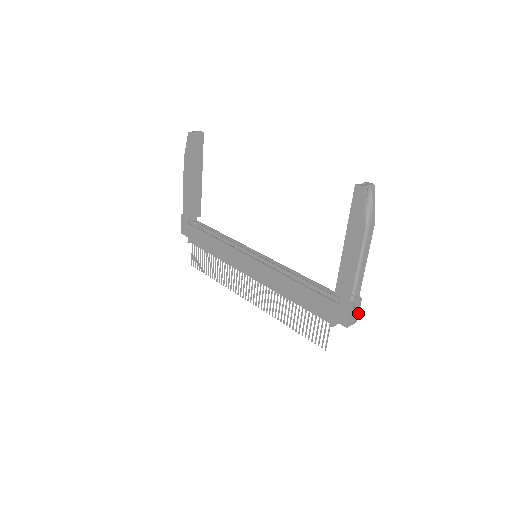
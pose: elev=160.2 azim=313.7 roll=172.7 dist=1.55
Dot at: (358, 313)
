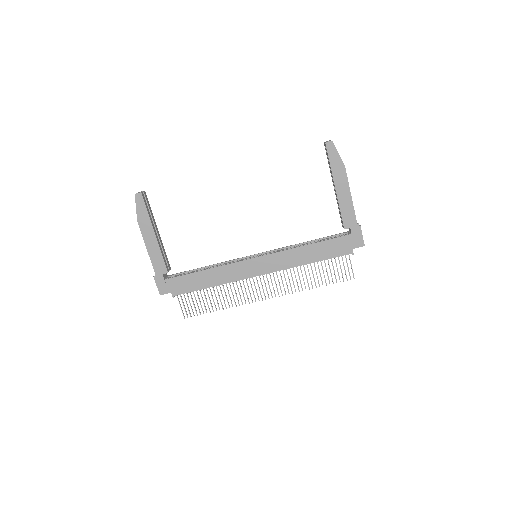
Dot at: occluded
